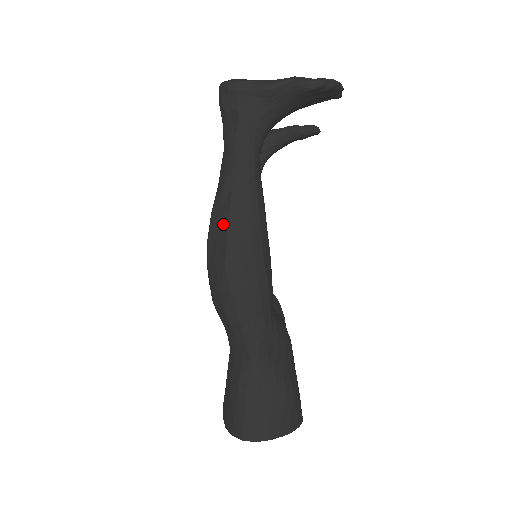
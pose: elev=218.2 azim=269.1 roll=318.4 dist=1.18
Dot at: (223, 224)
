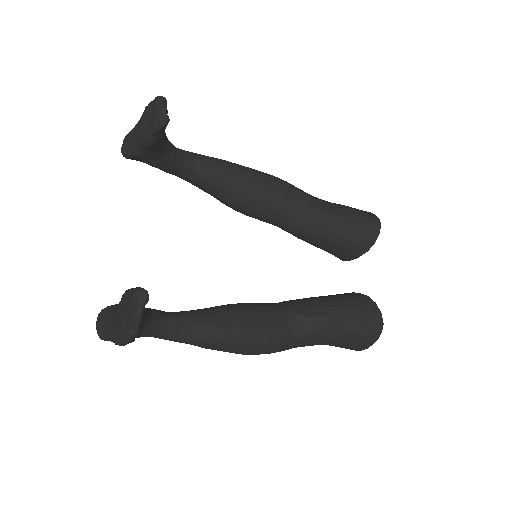
Dot at: occluded
